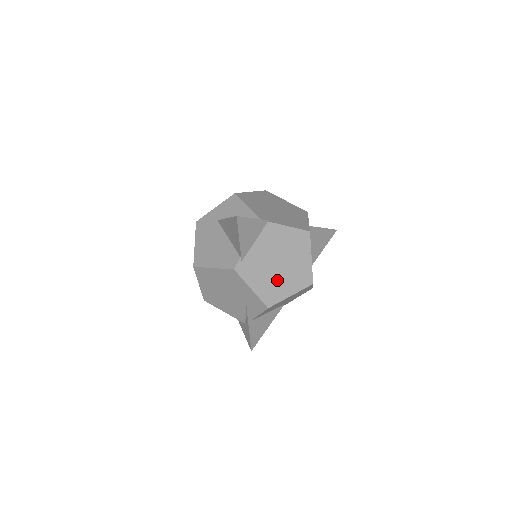
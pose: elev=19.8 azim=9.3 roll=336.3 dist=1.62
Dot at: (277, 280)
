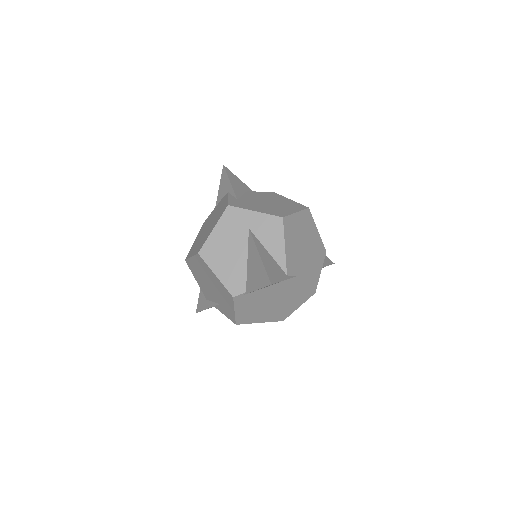
Dot at: (260, 312)
